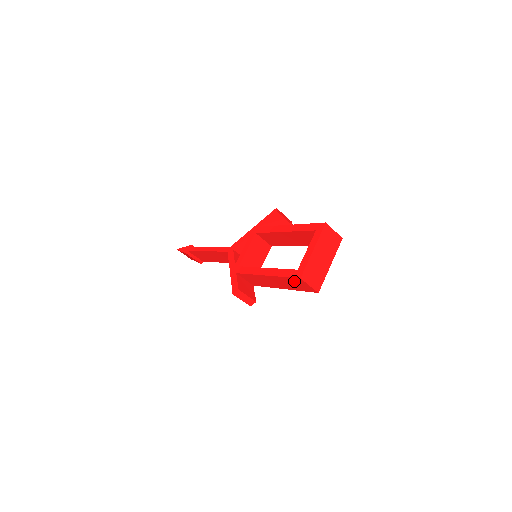
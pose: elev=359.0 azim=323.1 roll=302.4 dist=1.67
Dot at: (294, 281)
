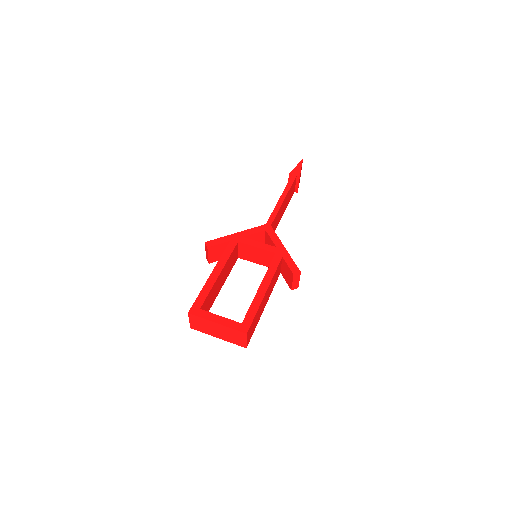
Dot at: occluded
